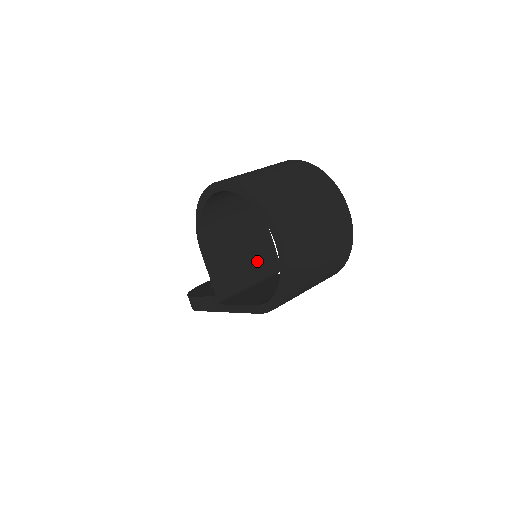
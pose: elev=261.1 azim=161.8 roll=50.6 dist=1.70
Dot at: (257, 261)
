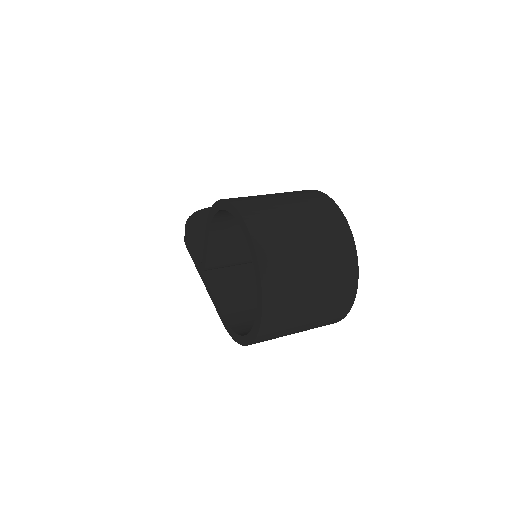
Dot at: occluded
